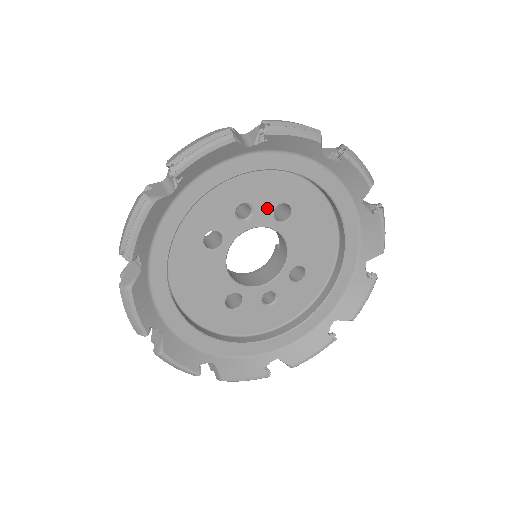
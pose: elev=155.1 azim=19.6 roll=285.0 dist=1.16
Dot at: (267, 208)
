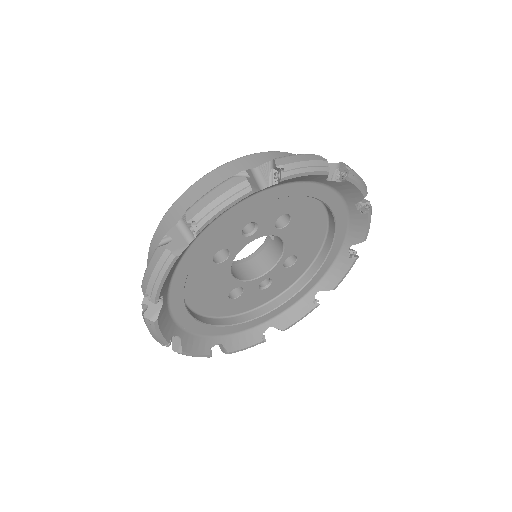
Dot at: (270, 221)
